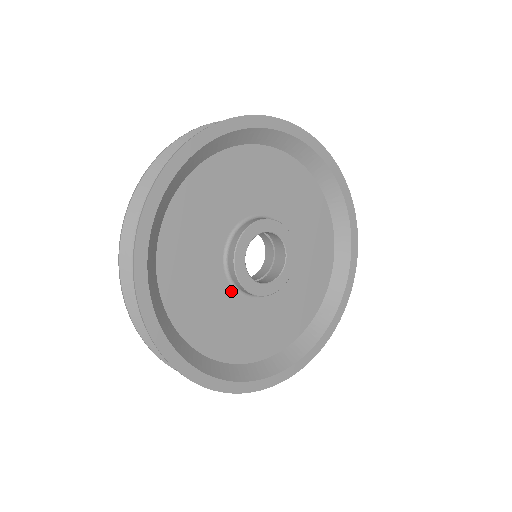
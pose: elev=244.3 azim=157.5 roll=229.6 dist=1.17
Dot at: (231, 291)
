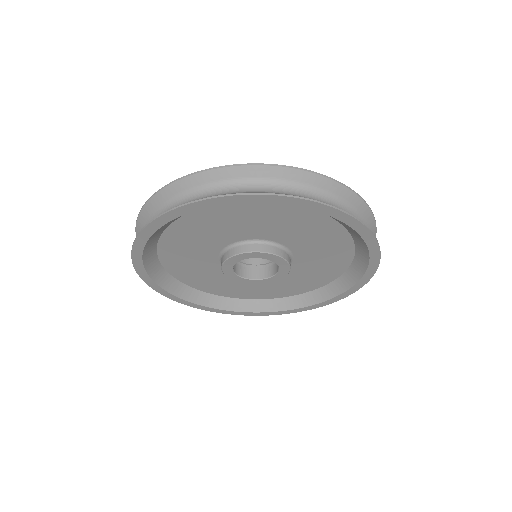
Dot at: (219, 265)
